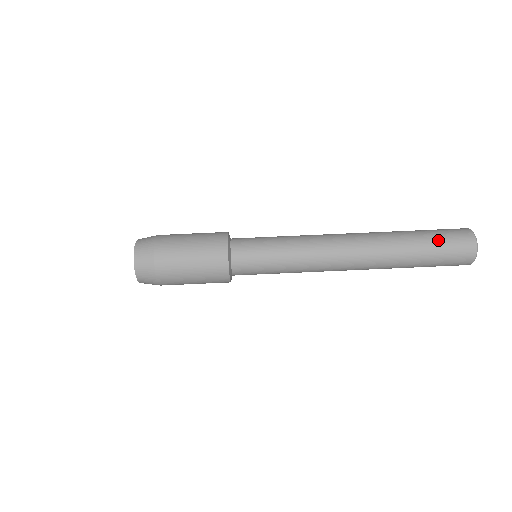
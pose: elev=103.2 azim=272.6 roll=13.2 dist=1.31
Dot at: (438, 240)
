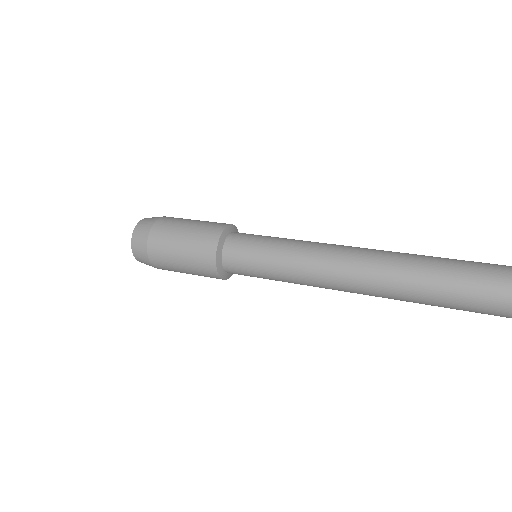
Dot at: occluded
